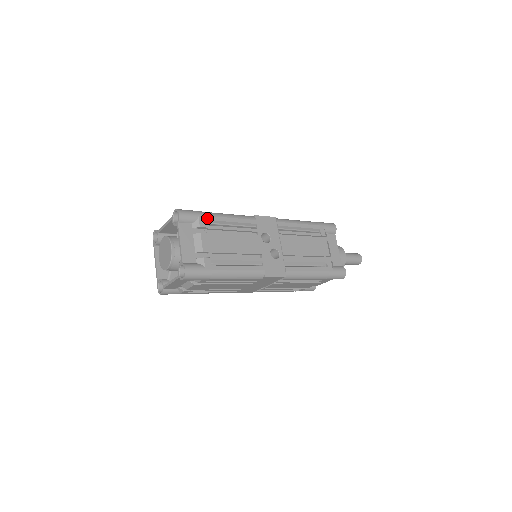
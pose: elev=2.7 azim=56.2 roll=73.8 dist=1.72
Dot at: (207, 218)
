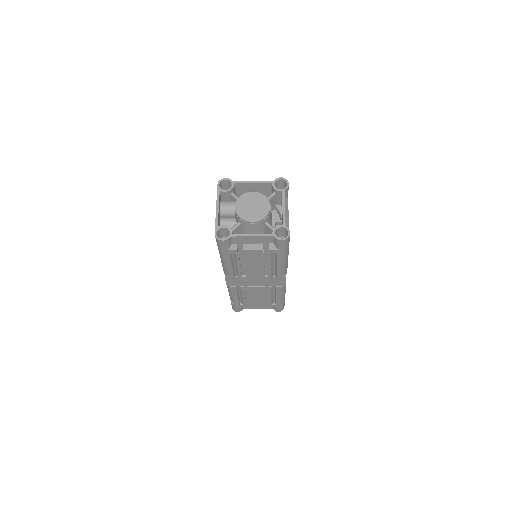
Dot at: occluded
